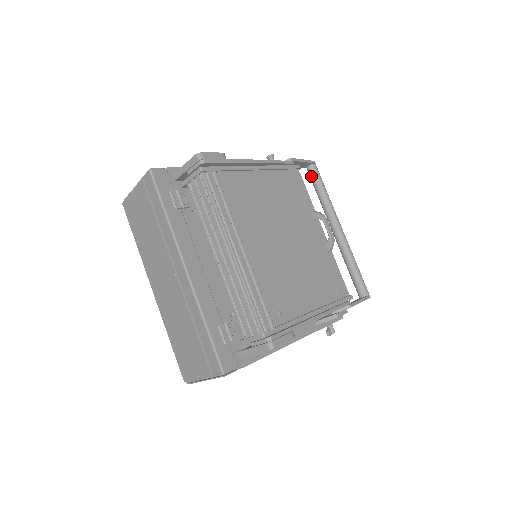
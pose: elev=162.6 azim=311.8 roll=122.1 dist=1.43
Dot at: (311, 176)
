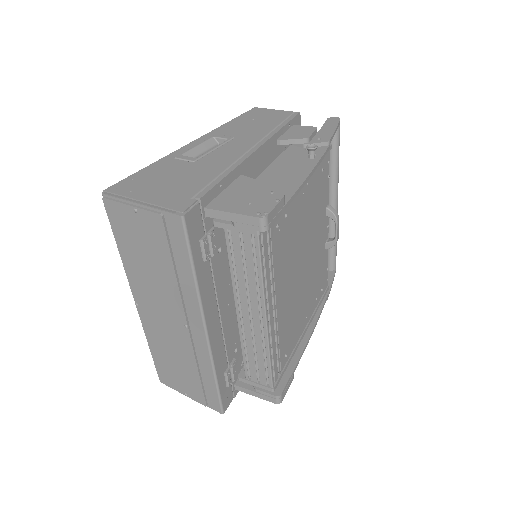
Dot at: occluded
